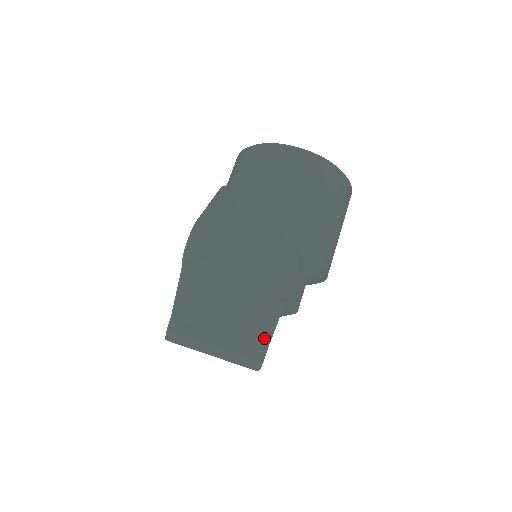
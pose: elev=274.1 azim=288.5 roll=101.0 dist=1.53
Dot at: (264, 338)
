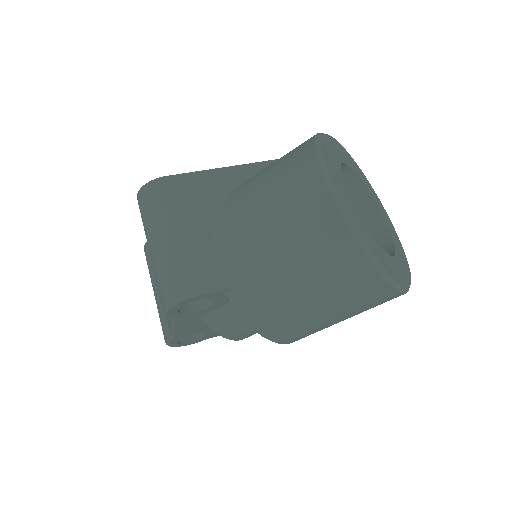
Dot at: (170, 327)
